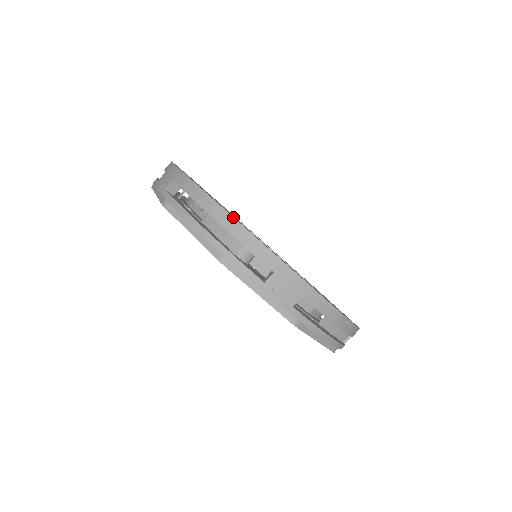
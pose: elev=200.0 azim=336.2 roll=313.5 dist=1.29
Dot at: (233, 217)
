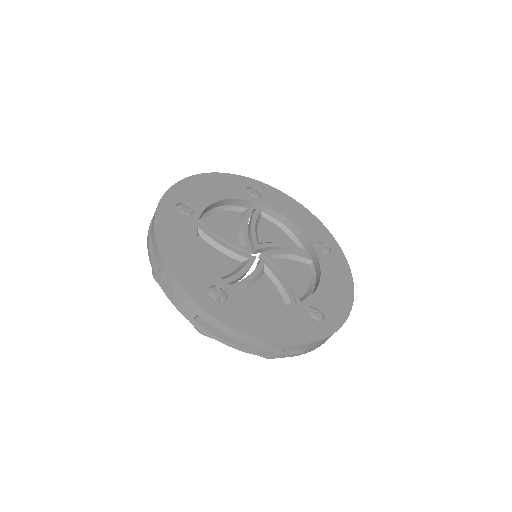
Dot at: (157, 245)
